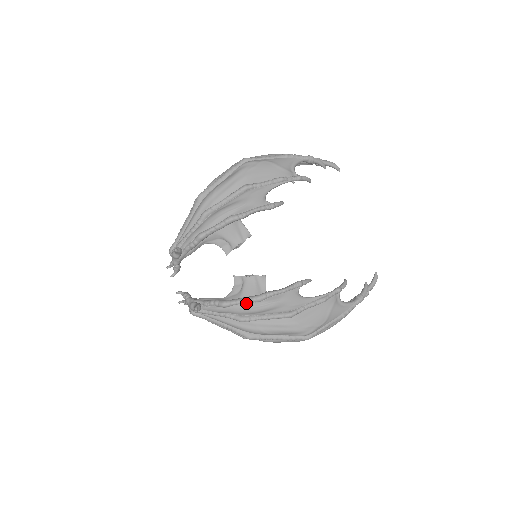
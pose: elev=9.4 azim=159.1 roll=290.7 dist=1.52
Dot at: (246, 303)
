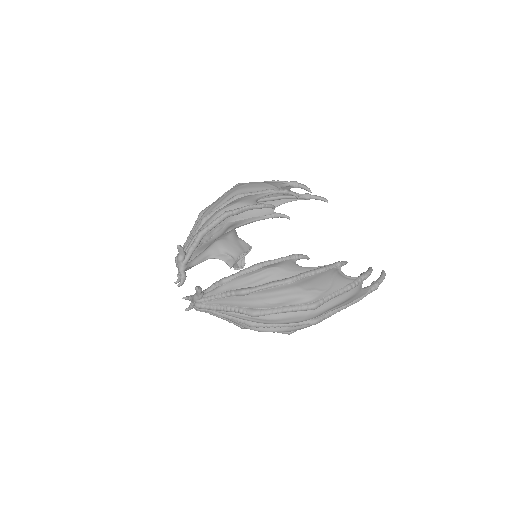
Dot at: (244, 274)
